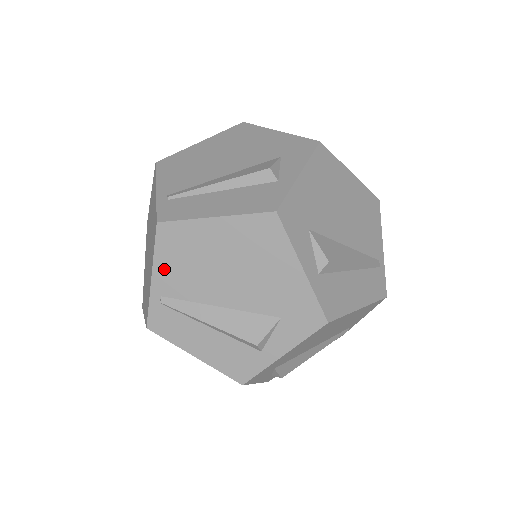
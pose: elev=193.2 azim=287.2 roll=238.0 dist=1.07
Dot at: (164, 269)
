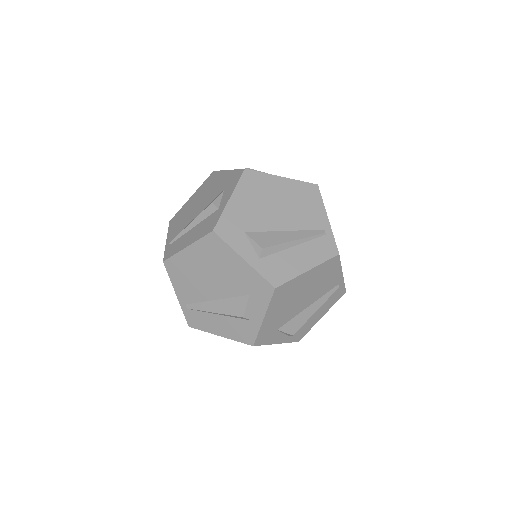
Dot at: (179, 287)
